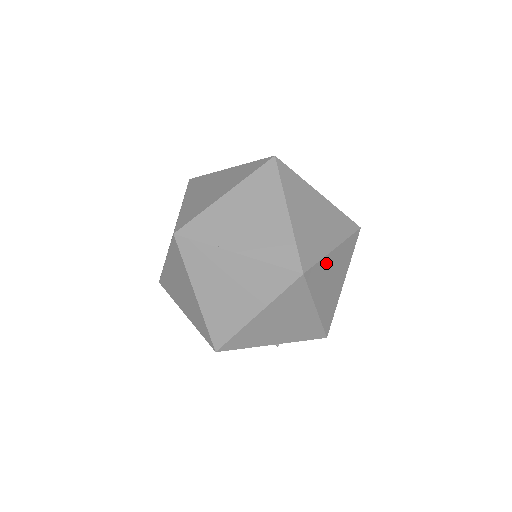
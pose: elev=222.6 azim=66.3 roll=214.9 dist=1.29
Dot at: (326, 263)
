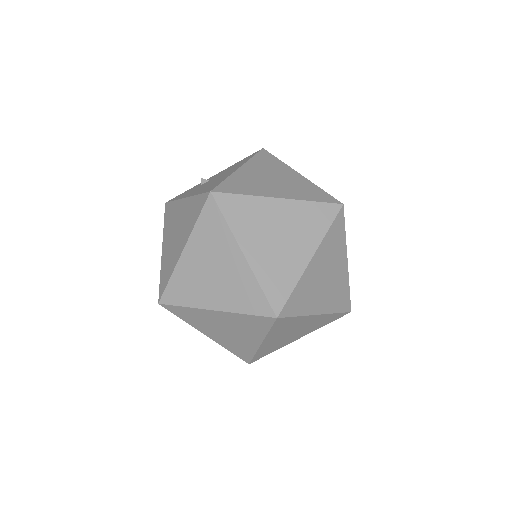
Dot at: (306, 279)
